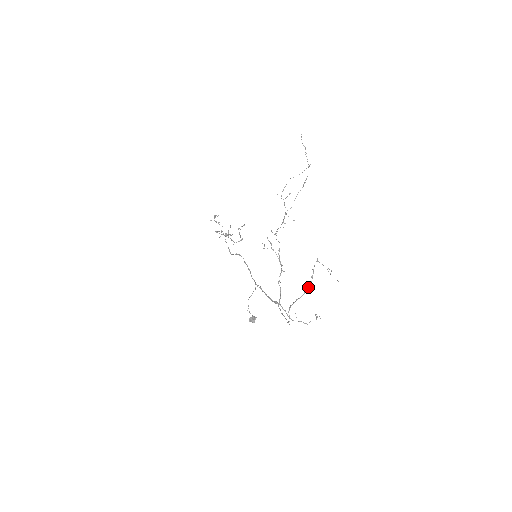
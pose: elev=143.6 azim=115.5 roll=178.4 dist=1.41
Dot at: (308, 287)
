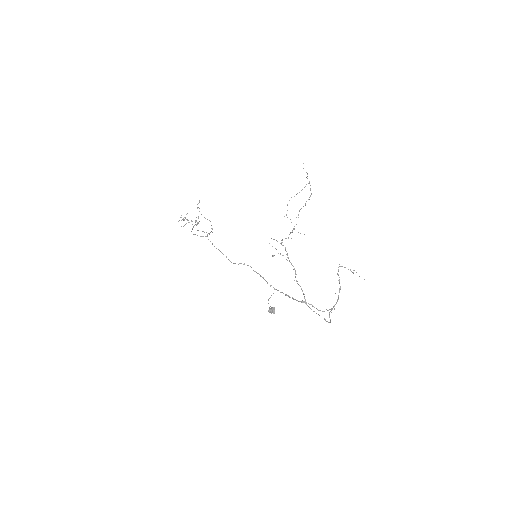
Dot at: (339, 291)
